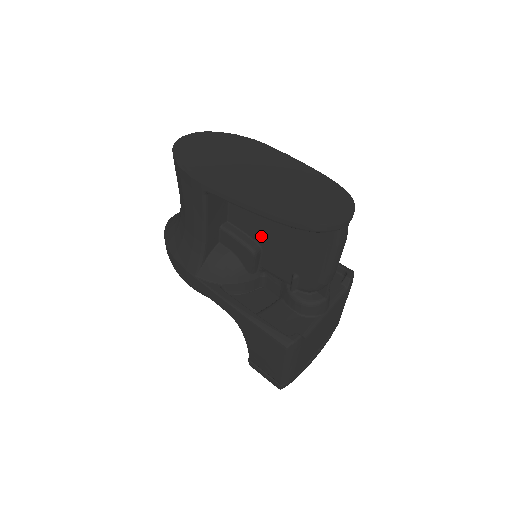
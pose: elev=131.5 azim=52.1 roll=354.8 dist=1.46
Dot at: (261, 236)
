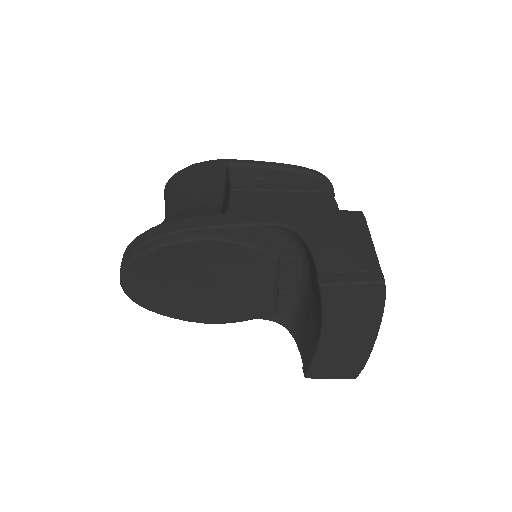
Dot at: occluded
